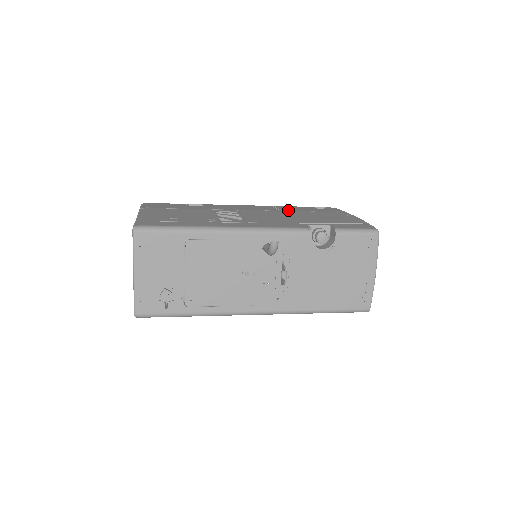
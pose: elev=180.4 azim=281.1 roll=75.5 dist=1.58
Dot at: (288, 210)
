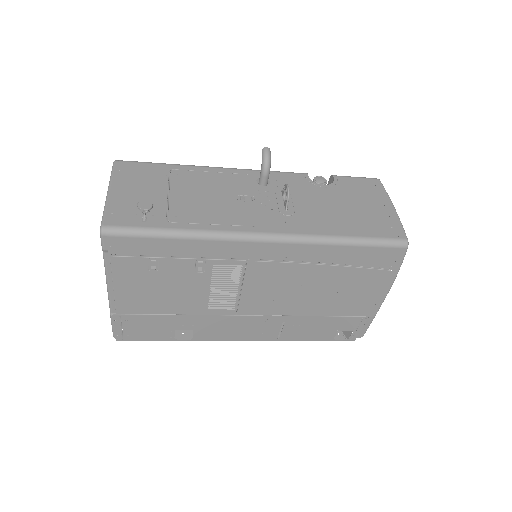
Dot at: occluded
